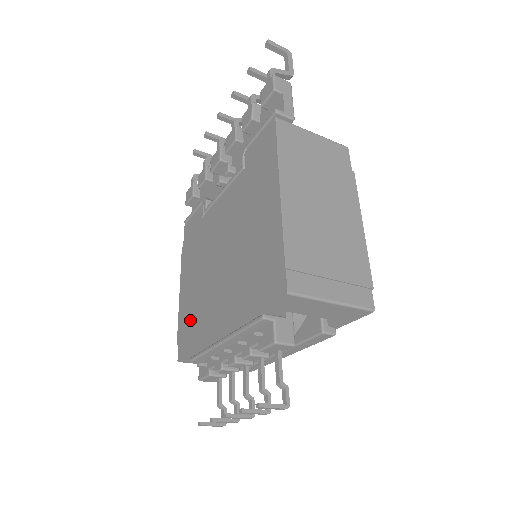
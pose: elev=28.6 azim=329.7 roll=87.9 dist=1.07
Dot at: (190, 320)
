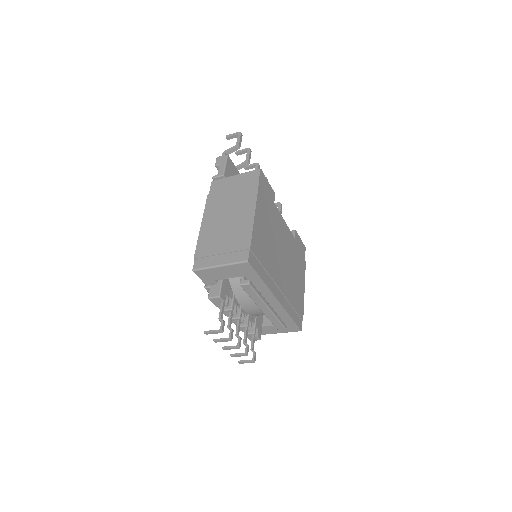
Dot at: occluded
